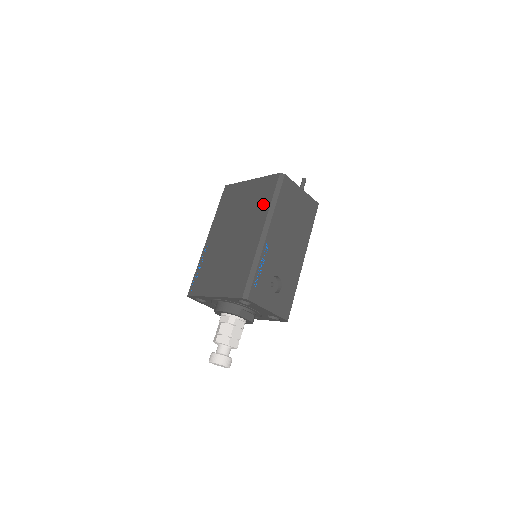
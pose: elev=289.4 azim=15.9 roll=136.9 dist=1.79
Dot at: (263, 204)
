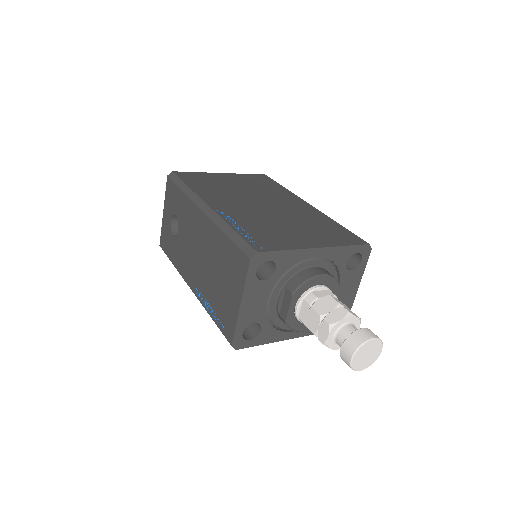
Dot at: (276, 188)
